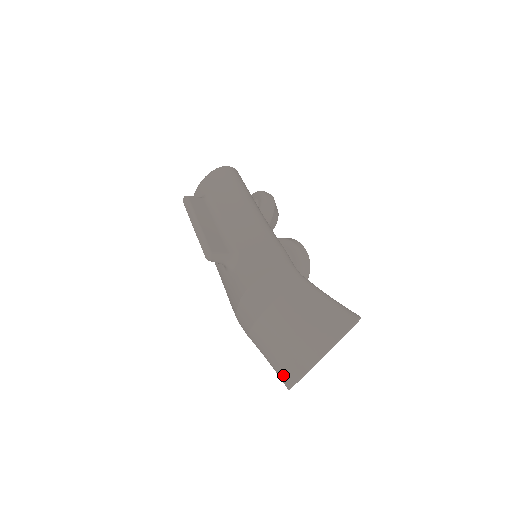
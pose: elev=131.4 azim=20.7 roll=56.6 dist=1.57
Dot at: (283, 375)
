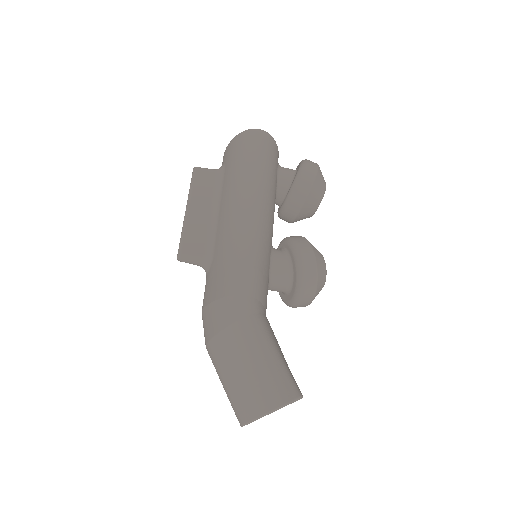
Dot at: occluded
